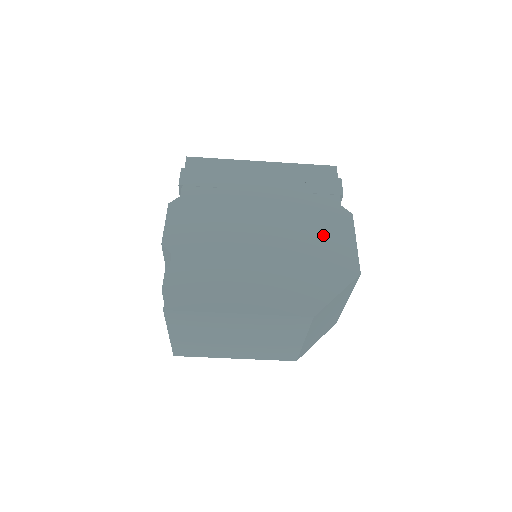
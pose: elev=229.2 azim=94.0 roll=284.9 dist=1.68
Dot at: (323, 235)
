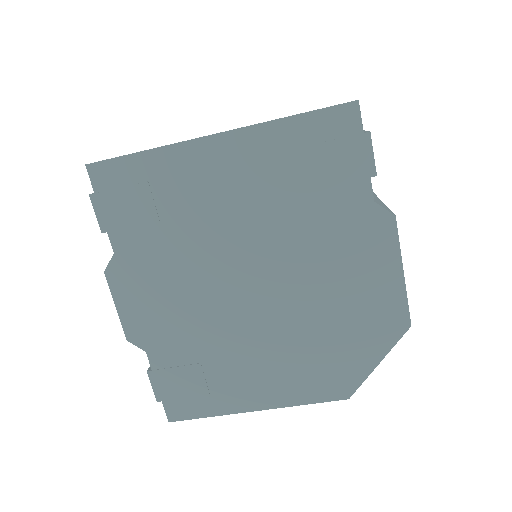
Dot at: (348, 272)
